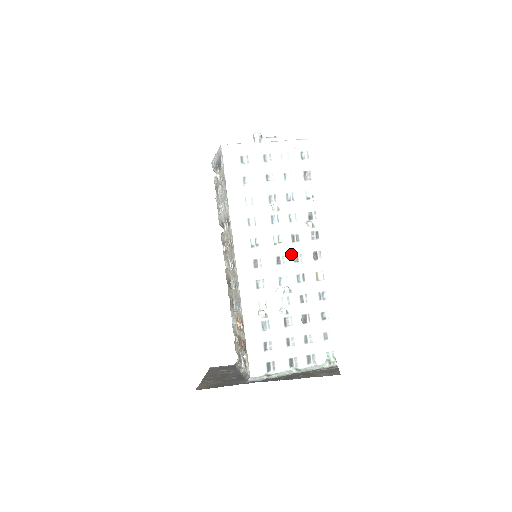
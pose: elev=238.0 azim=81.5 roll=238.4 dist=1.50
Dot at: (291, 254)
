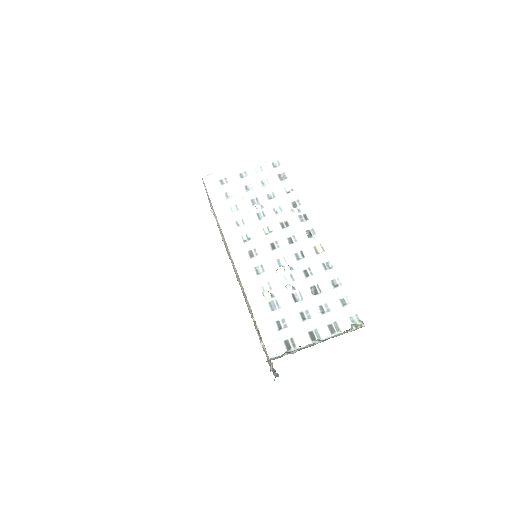
Dot at: (284, 238)
